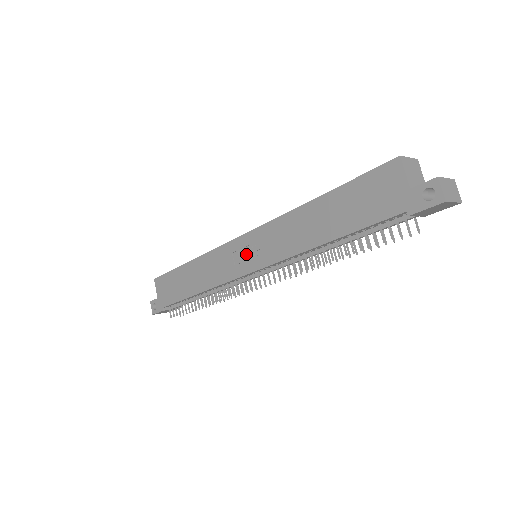
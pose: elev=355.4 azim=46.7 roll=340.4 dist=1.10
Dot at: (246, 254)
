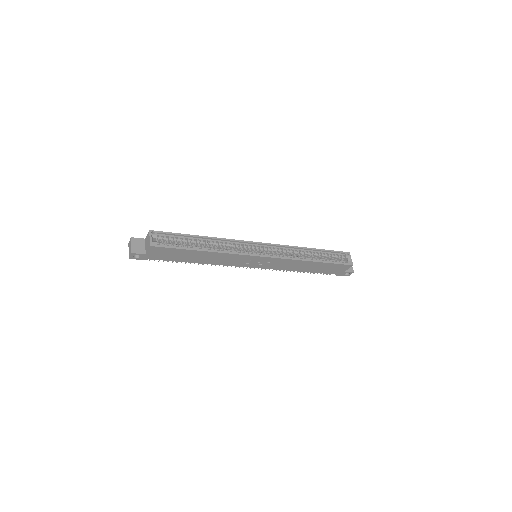
Dot at: (258, 262)
